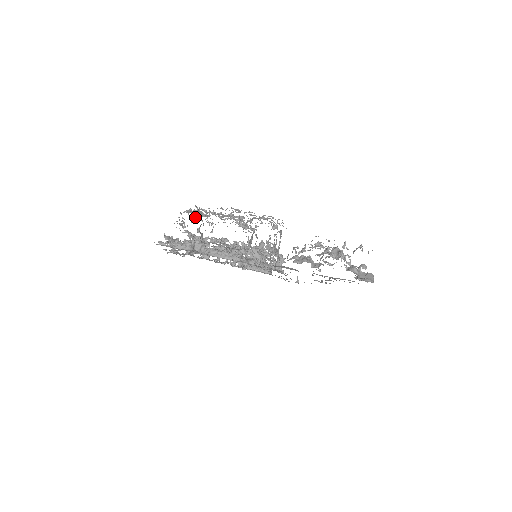
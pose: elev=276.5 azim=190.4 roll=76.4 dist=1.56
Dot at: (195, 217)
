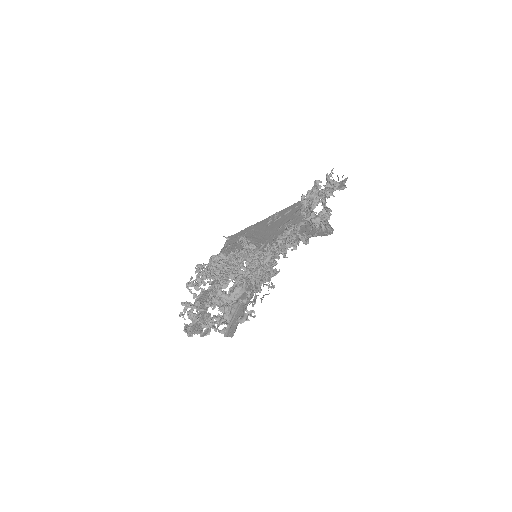
Dot at: (235, 289)
